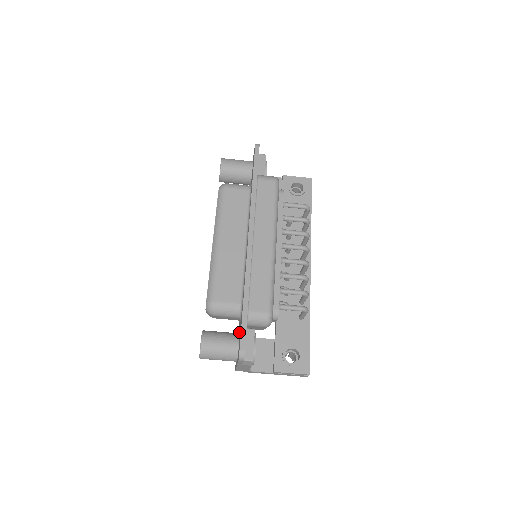
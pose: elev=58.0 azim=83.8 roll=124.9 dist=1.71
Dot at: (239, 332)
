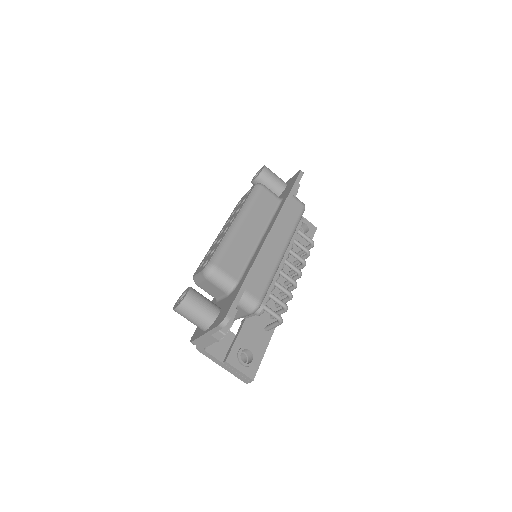
Dot at: (220, 306)
